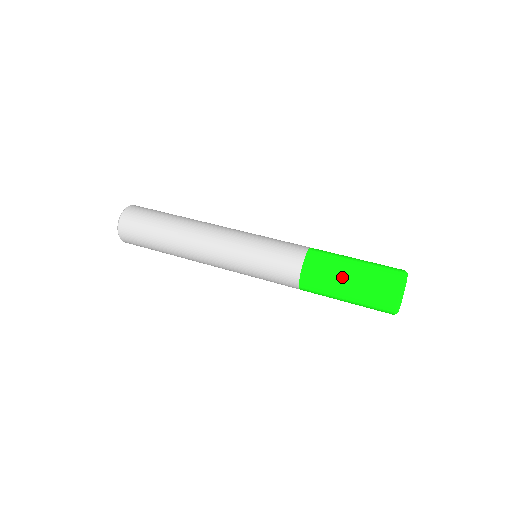
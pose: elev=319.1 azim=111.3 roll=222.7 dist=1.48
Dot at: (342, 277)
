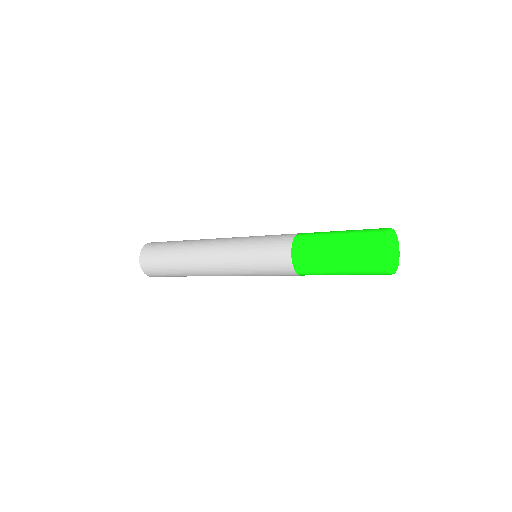
Dot at: (335, 231)
